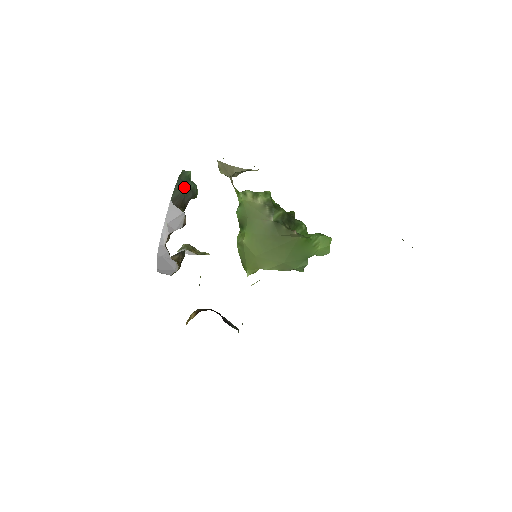
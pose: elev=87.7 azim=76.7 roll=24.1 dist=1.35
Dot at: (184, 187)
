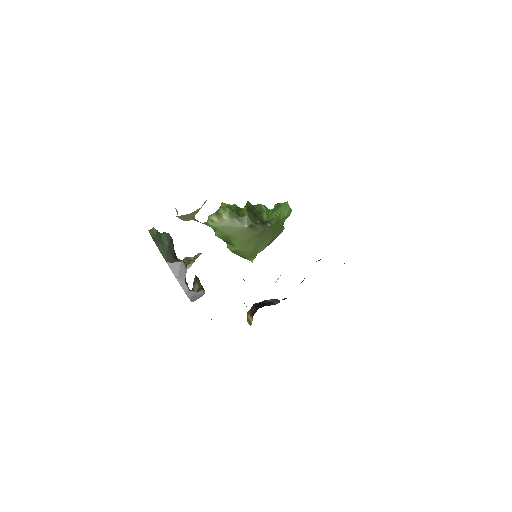
Dot at: (163, 244)
